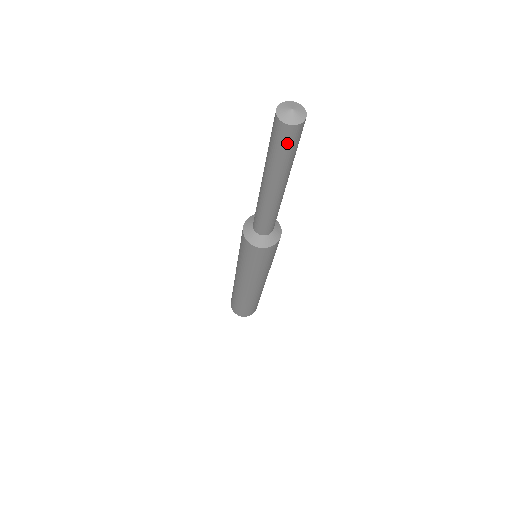
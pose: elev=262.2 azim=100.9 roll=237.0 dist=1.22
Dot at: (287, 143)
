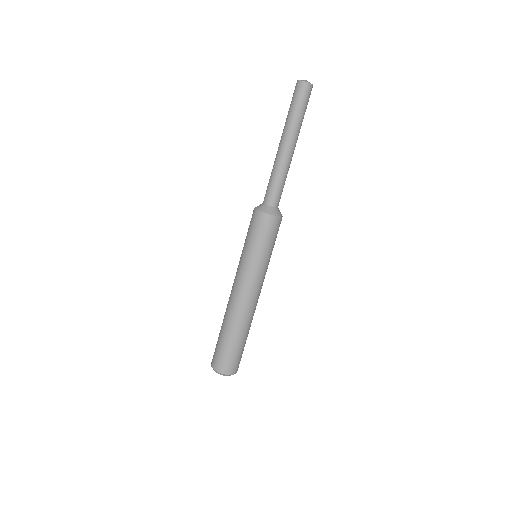
Dot at: (301, 97)
